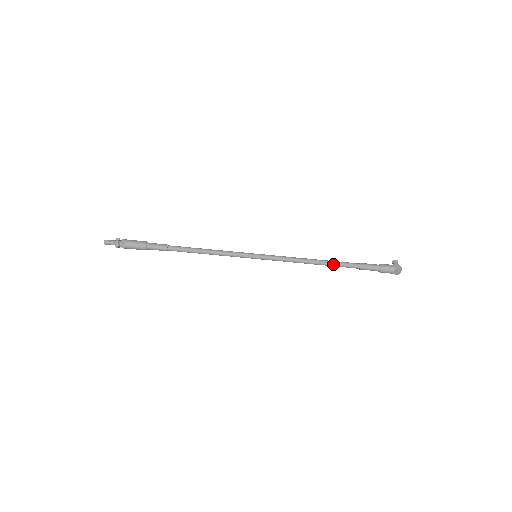
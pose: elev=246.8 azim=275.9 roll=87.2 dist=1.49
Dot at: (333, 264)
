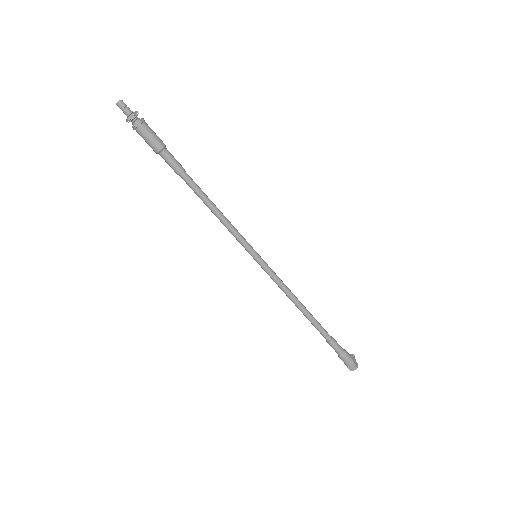
Dot at: (313, 320)
